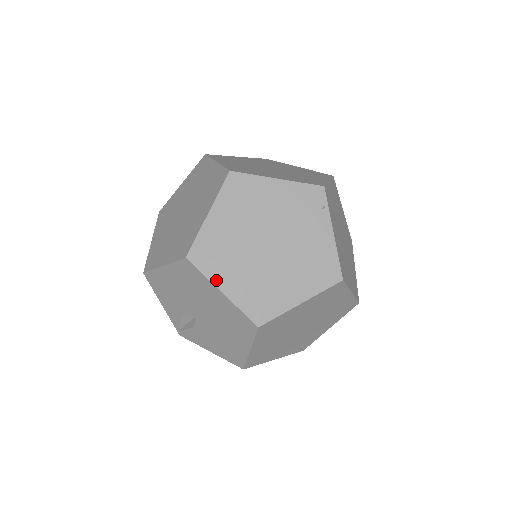
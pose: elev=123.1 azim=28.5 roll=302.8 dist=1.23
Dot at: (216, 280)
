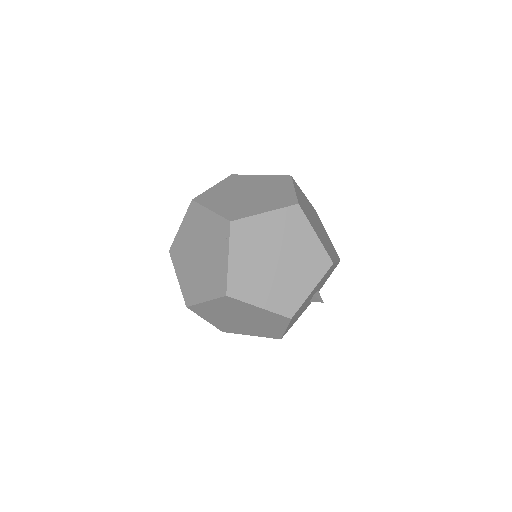
Dot at: (176, 270)
